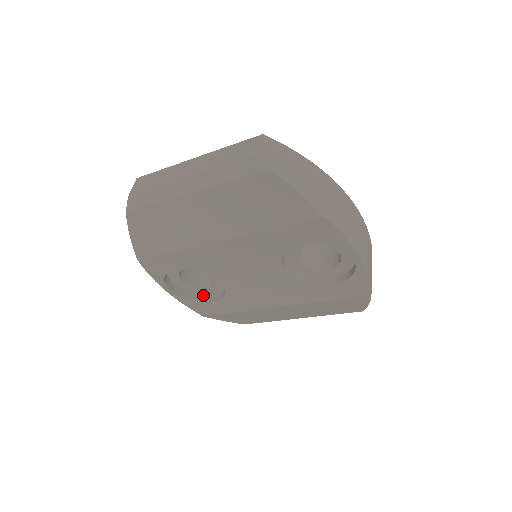
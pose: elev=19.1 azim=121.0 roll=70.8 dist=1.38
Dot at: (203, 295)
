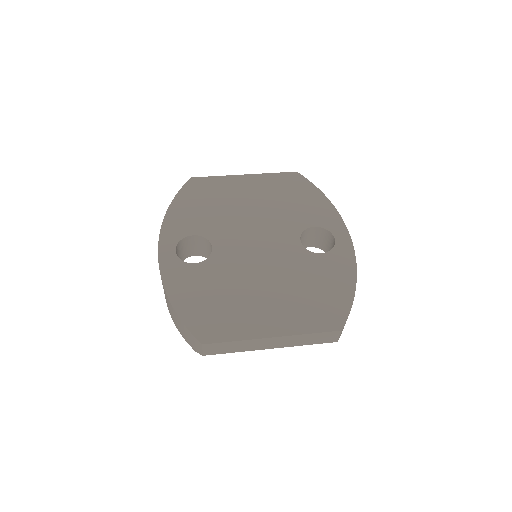
Dot at: occluded
